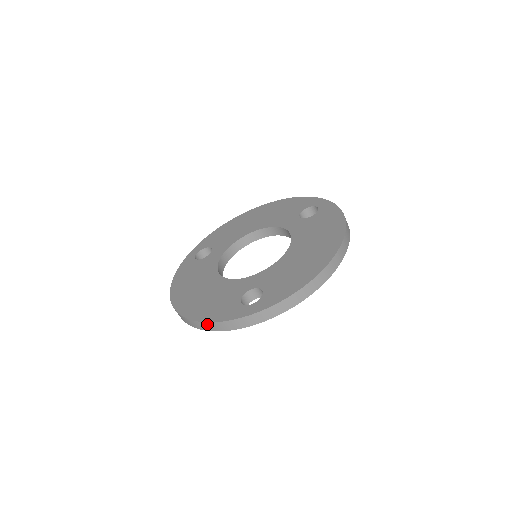
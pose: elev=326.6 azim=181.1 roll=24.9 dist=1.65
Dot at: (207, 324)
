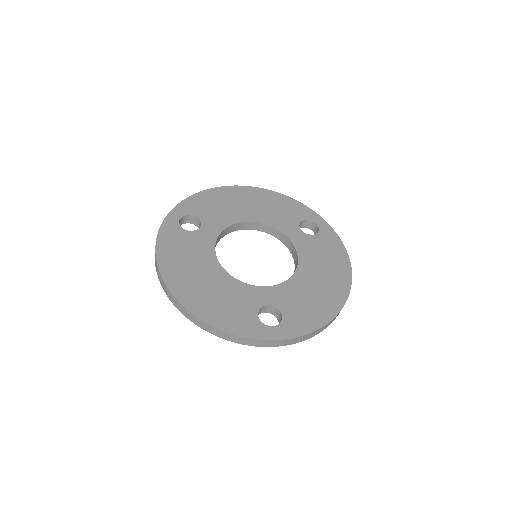
Dot at: (222, 332)
